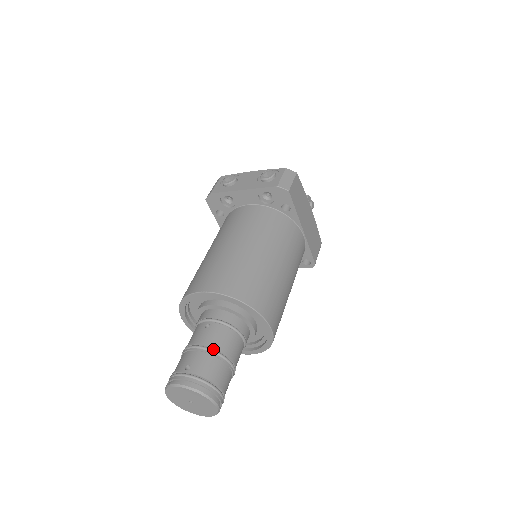
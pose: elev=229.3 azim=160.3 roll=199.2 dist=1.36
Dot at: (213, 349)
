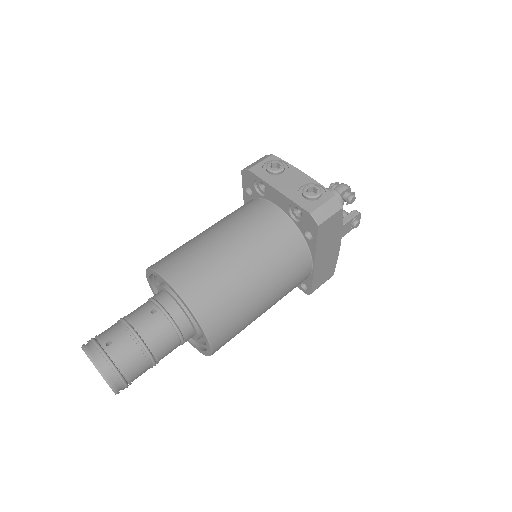
Dot at: (142, 340)
